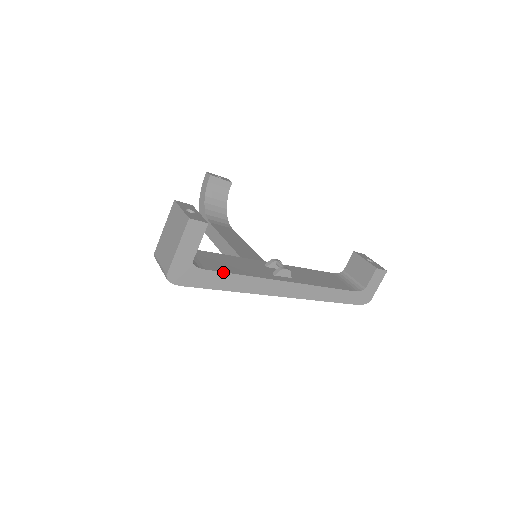
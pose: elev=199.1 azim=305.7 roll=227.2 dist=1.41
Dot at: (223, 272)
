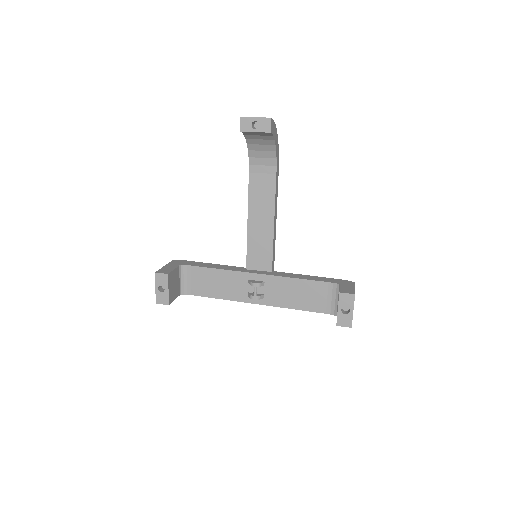
Dot at: occluded
